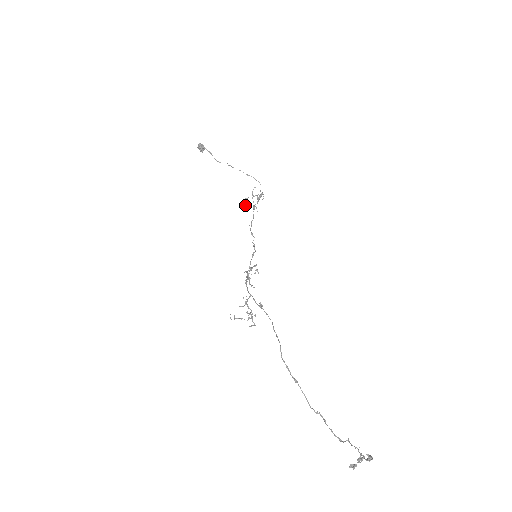
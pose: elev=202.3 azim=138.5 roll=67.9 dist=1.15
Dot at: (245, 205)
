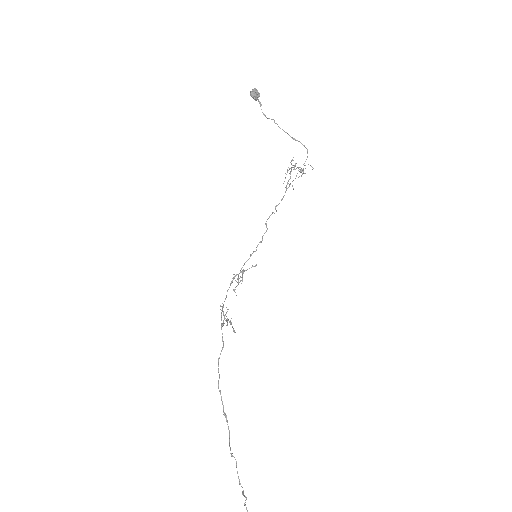
Dot at: (285, 177)
